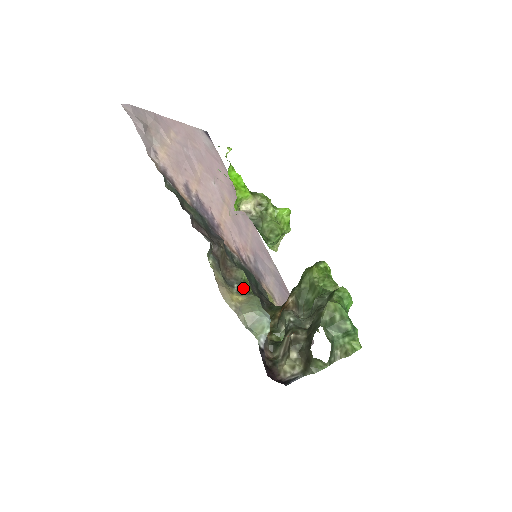
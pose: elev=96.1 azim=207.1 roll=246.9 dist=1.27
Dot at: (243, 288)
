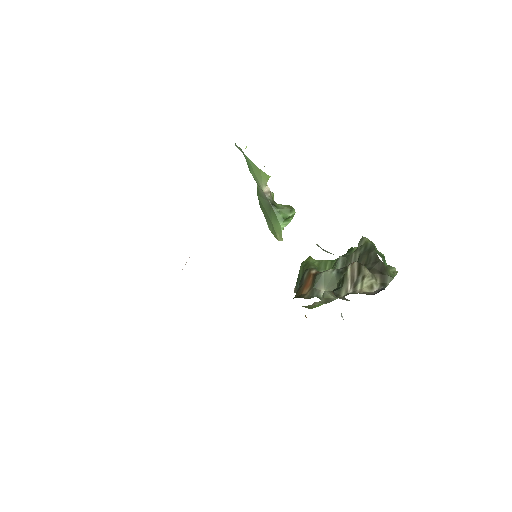
Dot at: occluded
